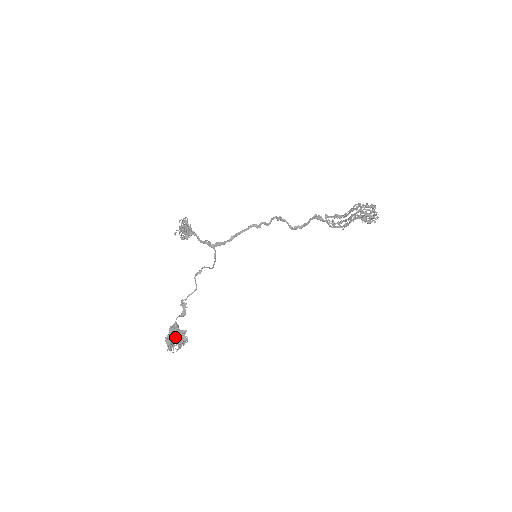
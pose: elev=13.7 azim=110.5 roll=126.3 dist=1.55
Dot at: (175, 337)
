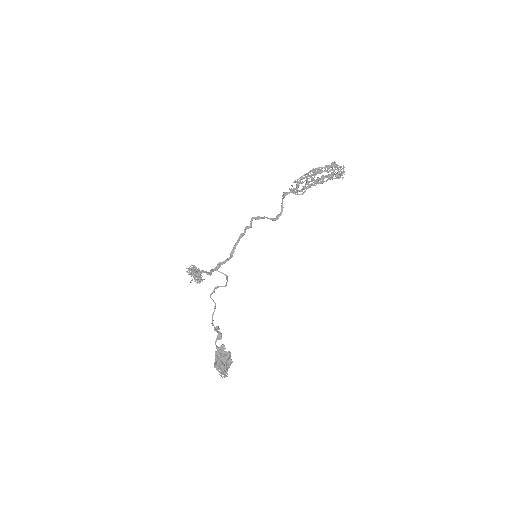
Dot at: (219, 357)
